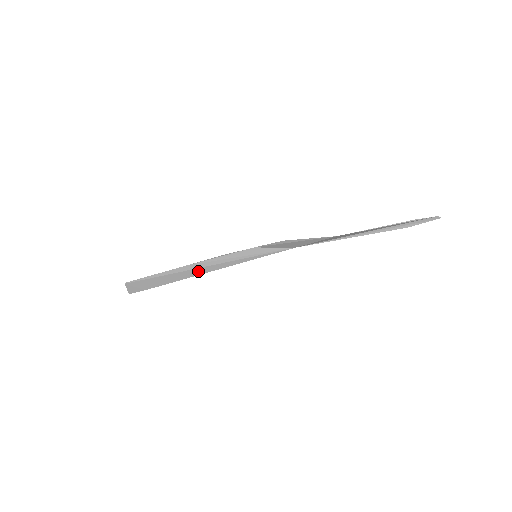
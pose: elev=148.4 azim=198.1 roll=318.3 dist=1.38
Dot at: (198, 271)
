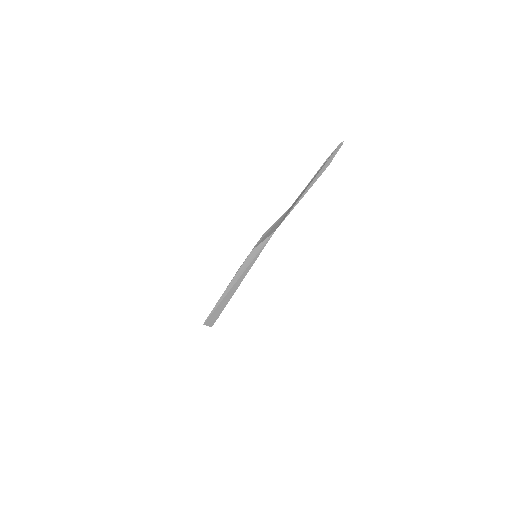
Dot at: (234, 289)
